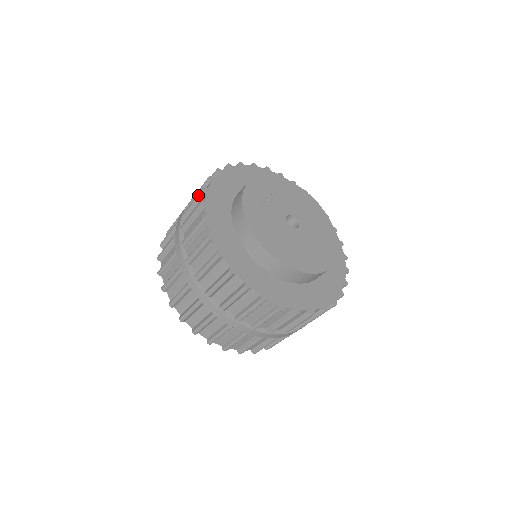
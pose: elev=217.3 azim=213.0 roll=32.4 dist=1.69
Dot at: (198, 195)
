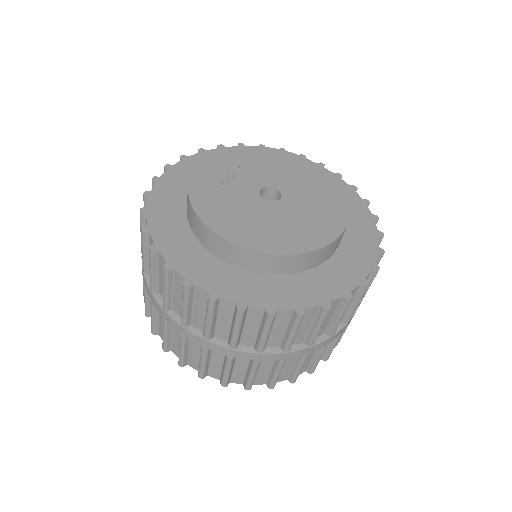
Dot at: occluded
